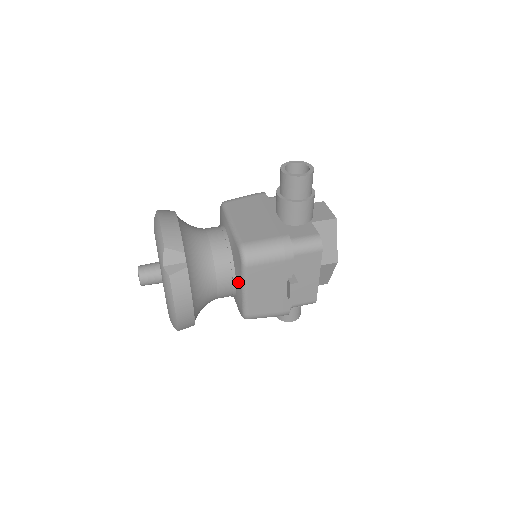
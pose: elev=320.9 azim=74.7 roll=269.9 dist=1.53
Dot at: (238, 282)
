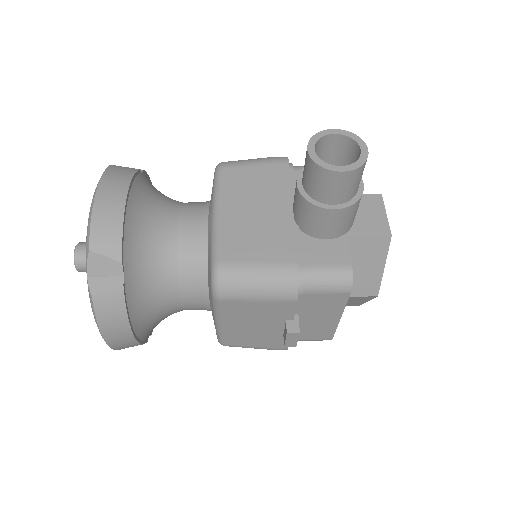
Dot at: (211, 306)
